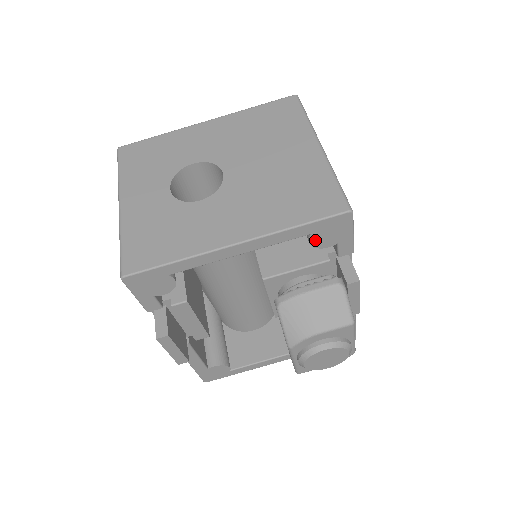
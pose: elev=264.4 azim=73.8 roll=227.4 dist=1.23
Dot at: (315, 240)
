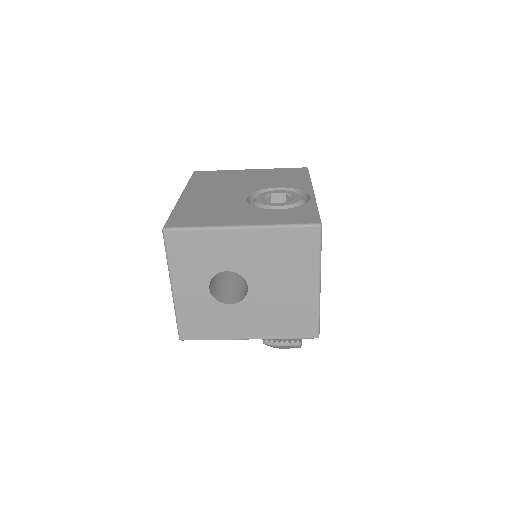
Dot at: occluded
